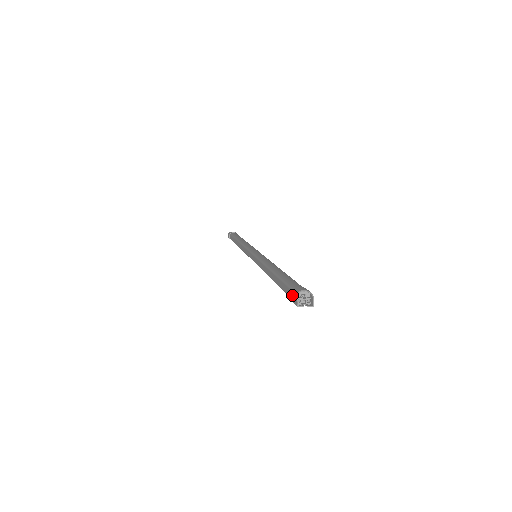
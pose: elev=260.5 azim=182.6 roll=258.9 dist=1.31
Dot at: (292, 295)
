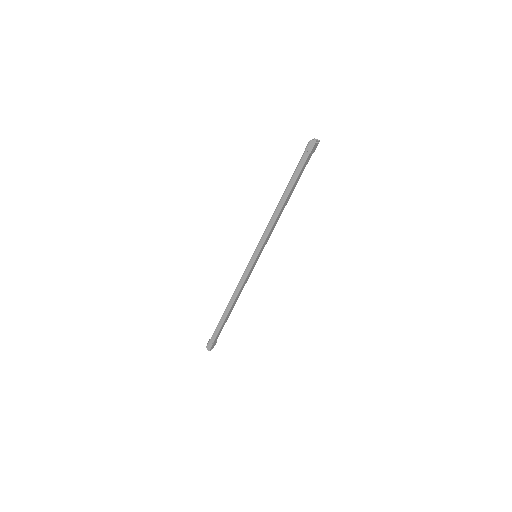
Dot at: (308, 149)
